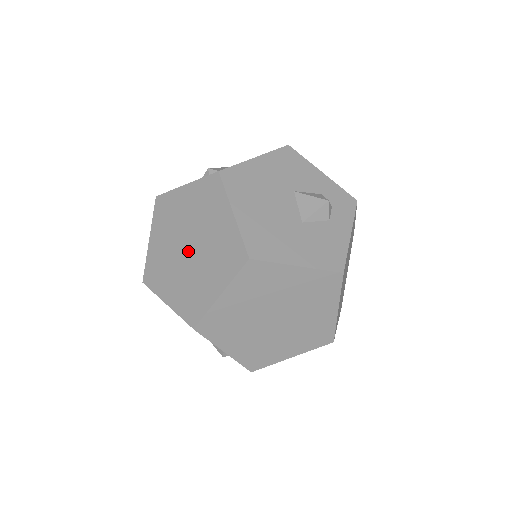
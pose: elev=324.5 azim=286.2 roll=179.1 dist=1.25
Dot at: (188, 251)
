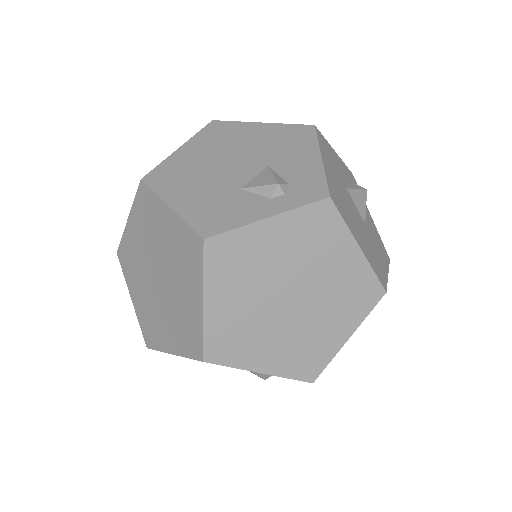
Dot at: (290, 303)
